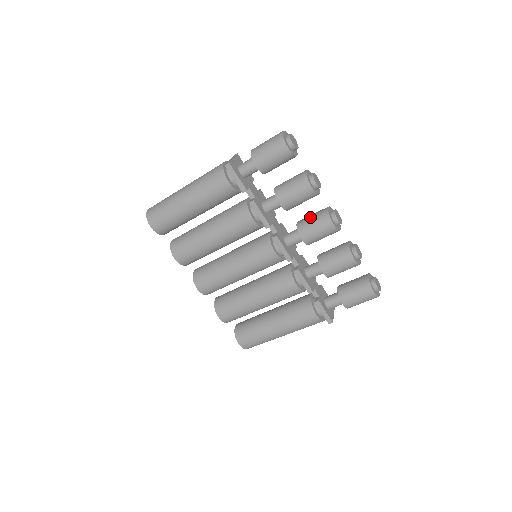
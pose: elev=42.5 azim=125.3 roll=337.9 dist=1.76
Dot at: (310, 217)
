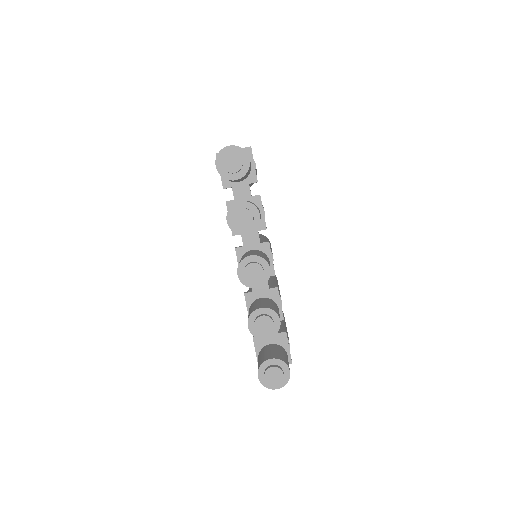
Dot at: (248, 253)
